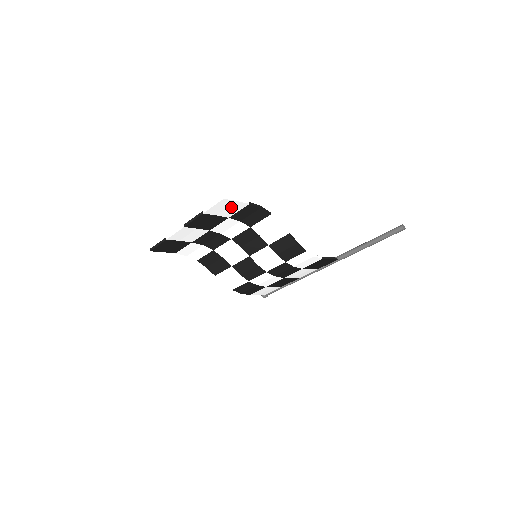
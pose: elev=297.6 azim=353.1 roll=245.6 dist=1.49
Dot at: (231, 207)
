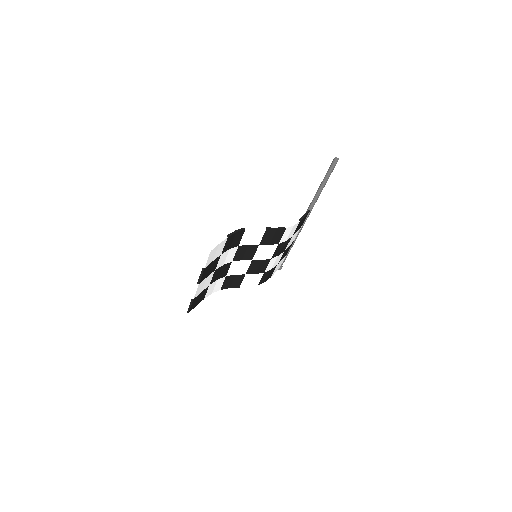
Dot at: (218, 249)
